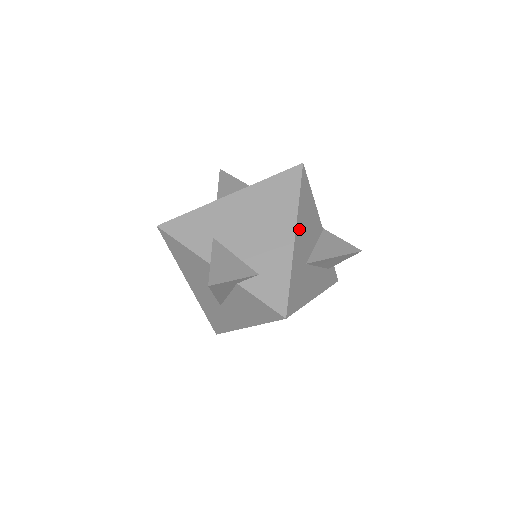
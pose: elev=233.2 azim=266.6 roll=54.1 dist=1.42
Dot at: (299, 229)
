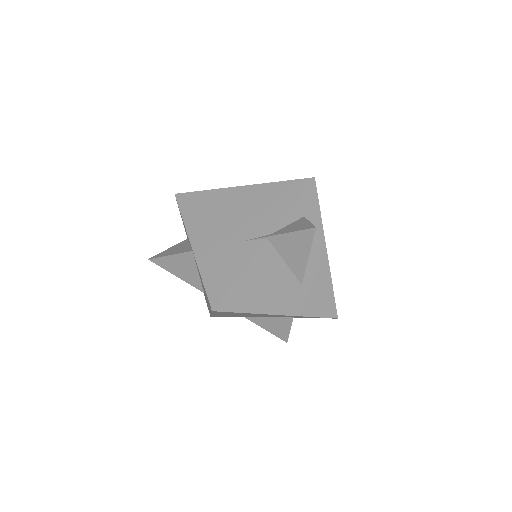
Dot at: (275, 307)
